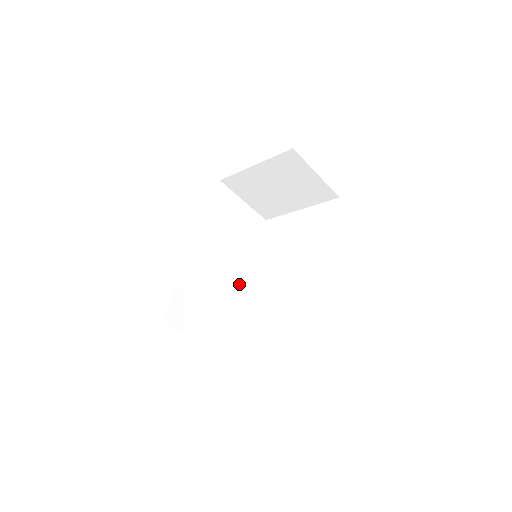
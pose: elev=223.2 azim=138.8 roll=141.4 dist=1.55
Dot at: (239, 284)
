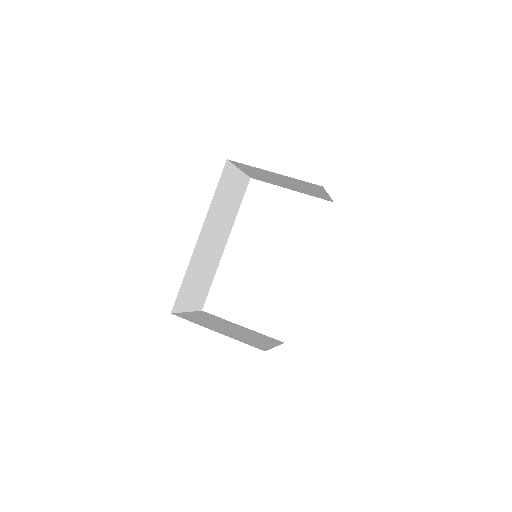
Dot at: (222, 249)
